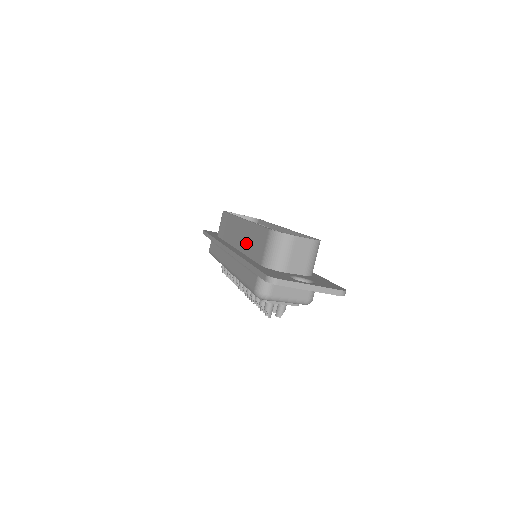
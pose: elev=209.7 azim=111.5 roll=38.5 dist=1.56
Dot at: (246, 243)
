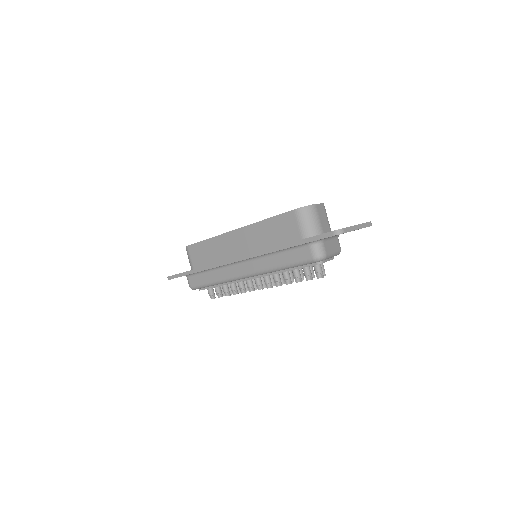
Dot at: (260, 241)
